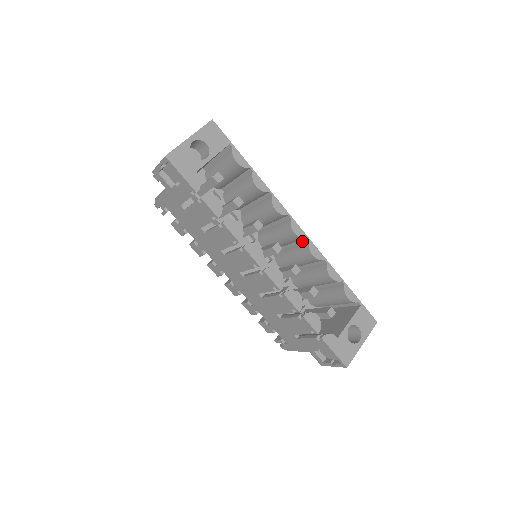
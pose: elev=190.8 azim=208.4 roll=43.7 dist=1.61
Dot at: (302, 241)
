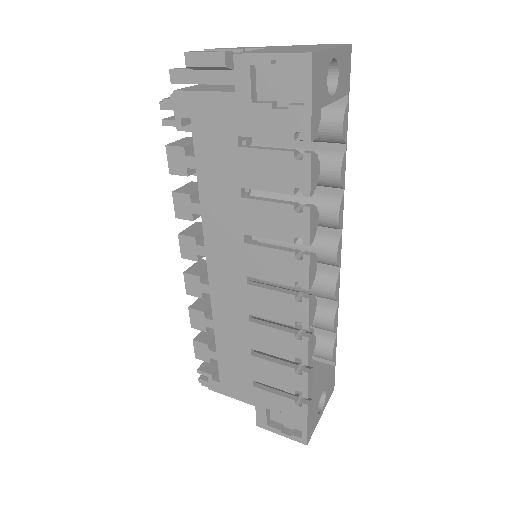
Dot at: (326, 266)
